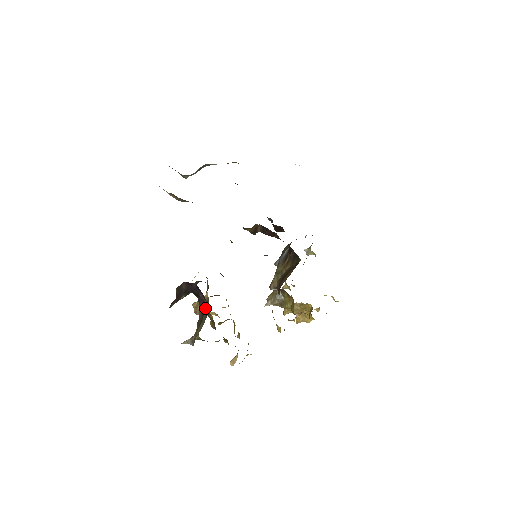
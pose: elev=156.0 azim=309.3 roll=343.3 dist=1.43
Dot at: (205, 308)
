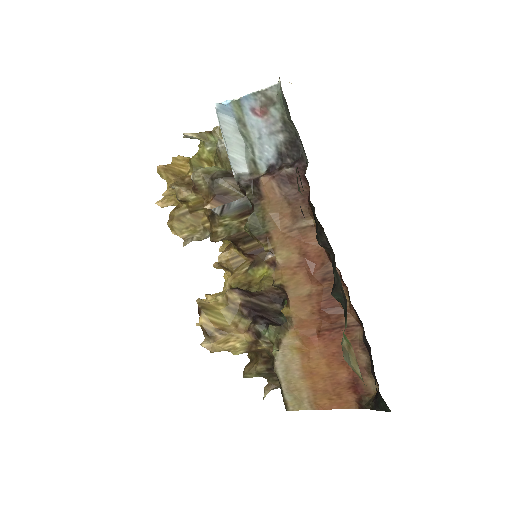
Dot at: occluded
